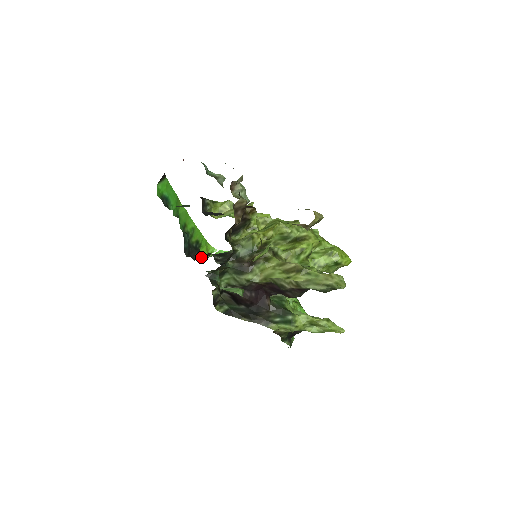
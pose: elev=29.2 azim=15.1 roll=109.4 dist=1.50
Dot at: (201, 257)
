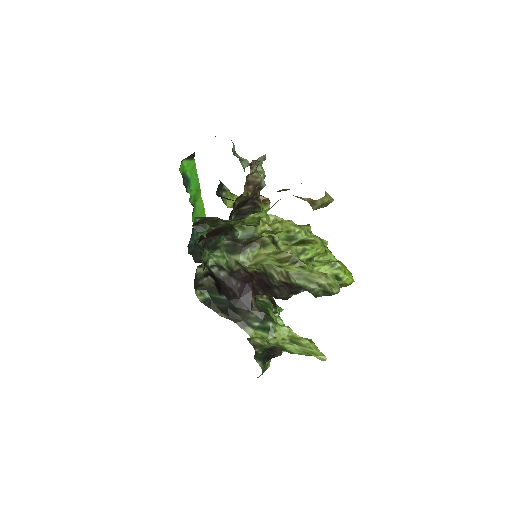
Dot at: occluded
